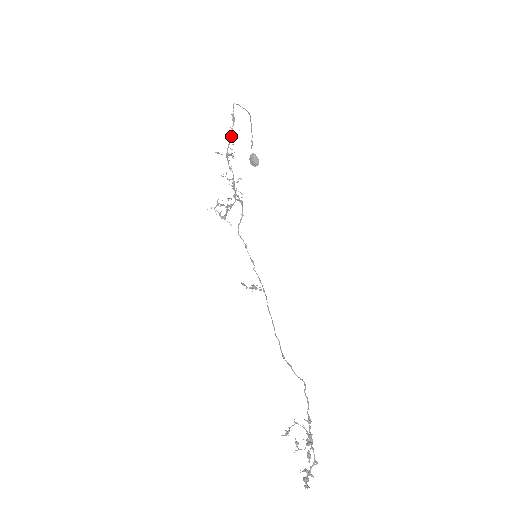
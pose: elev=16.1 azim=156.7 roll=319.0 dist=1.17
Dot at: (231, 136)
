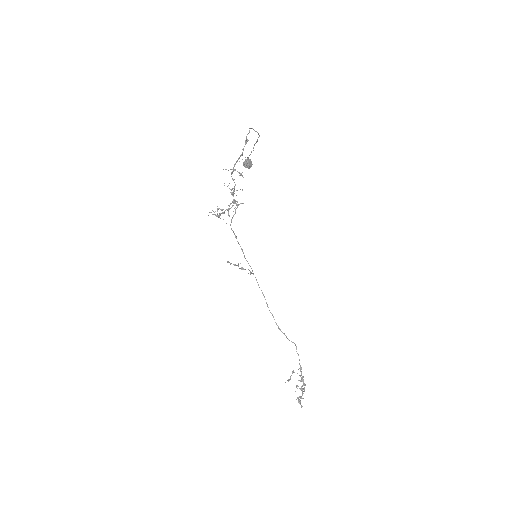
Dot at: occluded
